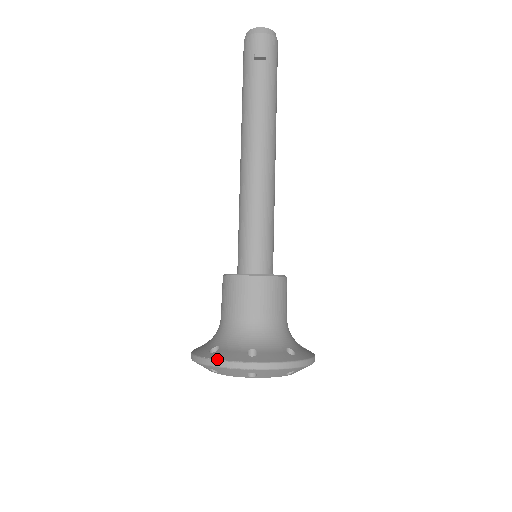
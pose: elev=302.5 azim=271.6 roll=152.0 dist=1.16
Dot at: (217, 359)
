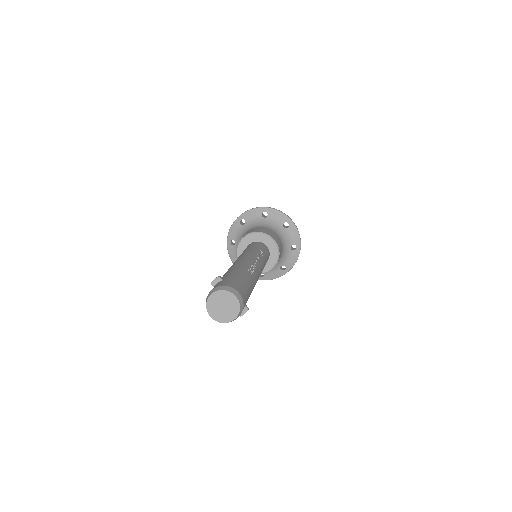
Dot at: occluded
